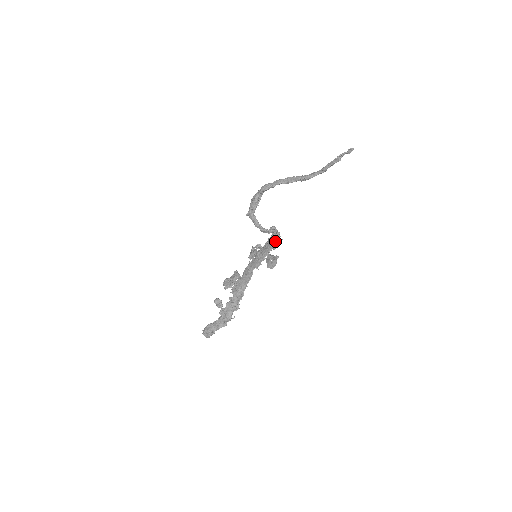
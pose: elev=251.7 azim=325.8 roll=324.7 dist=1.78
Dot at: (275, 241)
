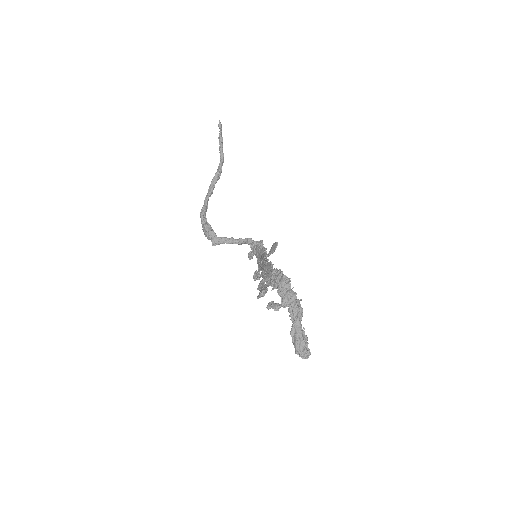
Dot at: (259, 245)
